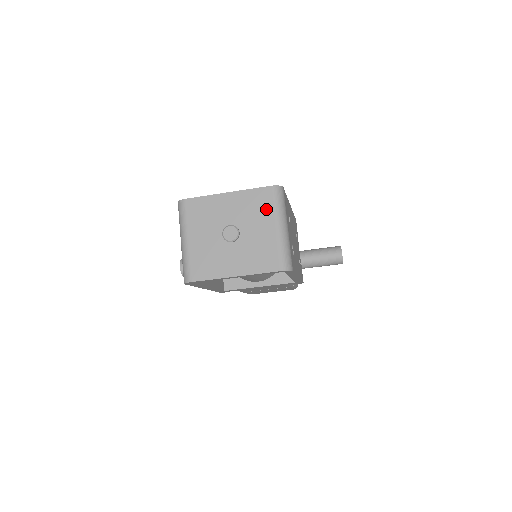
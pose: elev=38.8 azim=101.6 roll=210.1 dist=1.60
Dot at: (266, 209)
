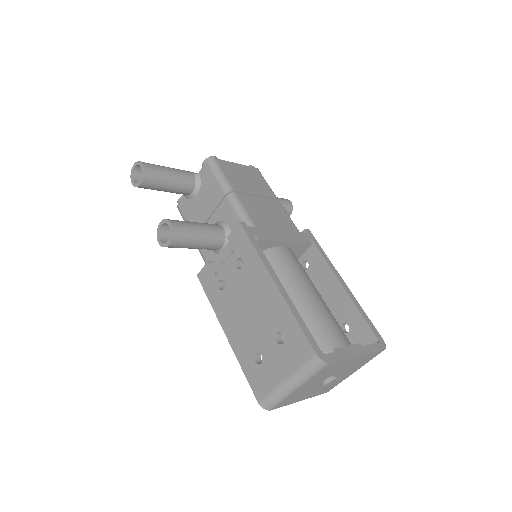
Dot at: (364, 363)
